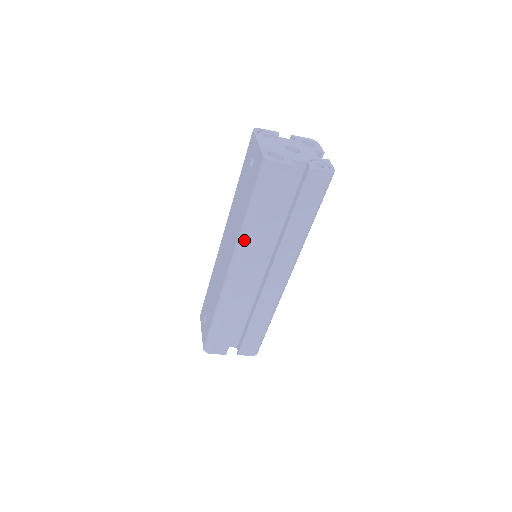
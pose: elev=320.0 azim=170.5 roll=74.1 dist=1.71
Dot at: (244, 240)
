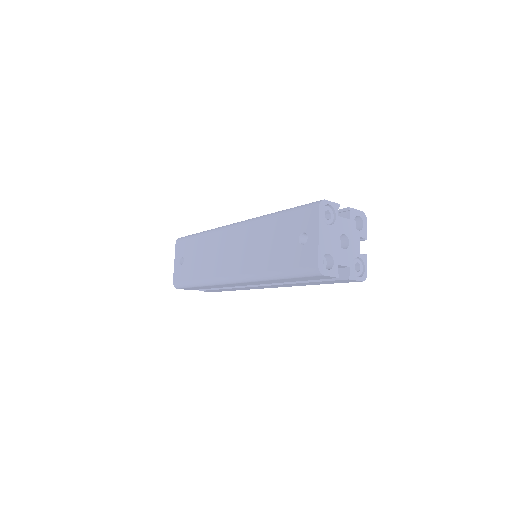
Dot at: (259, 280)
